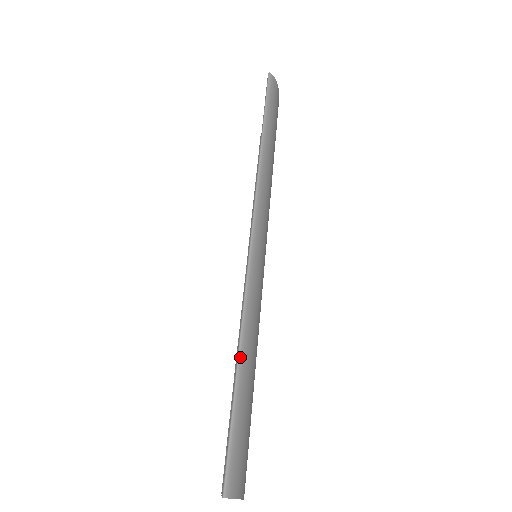
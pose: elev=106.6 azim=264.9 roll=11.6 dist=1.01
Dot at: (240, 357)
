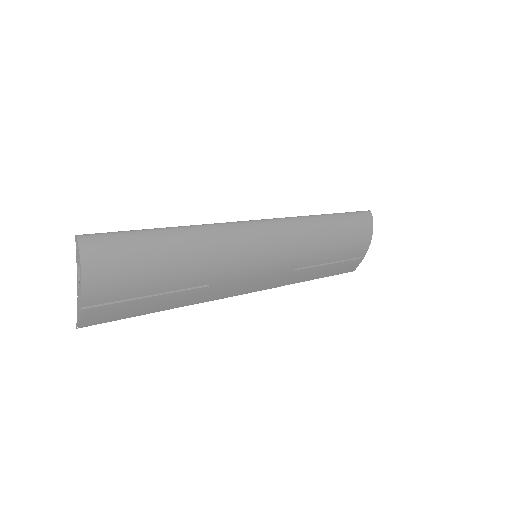
Dot at: (172, 228)
